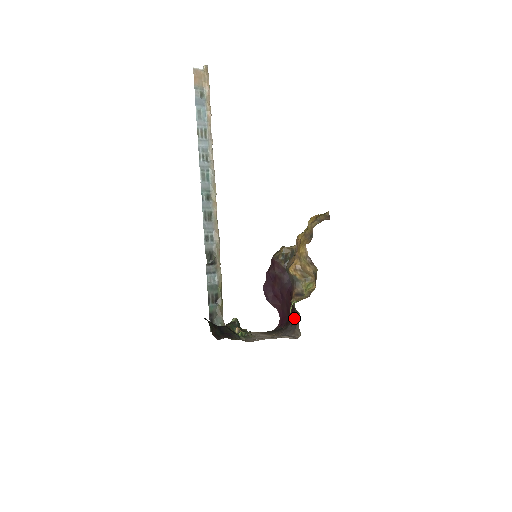
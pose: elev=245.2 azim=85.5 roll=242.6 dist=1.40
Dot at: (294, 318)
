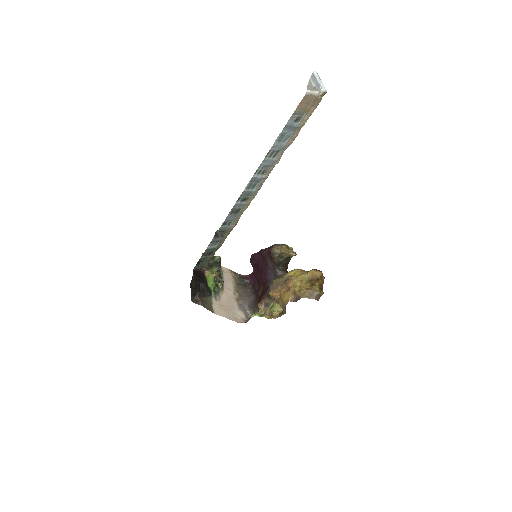
Dot at: (256, 303)
